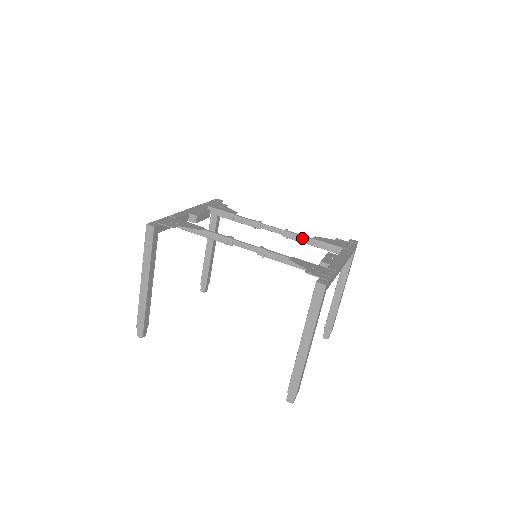
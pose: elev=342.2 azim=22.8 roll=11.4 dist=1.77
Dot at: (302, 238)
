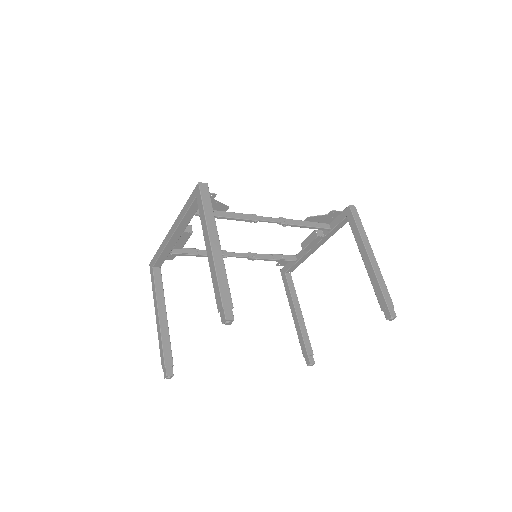
Dot at: (265, 255)
